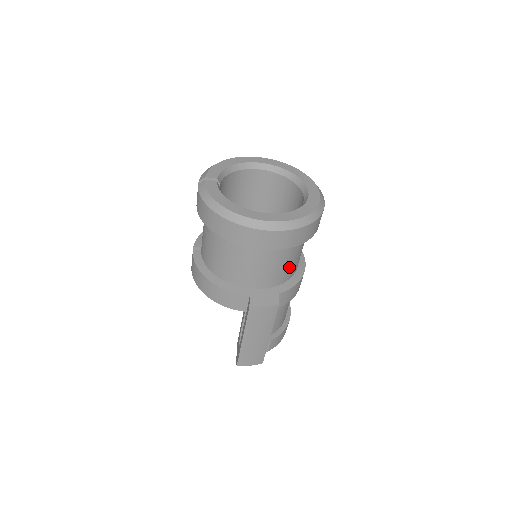
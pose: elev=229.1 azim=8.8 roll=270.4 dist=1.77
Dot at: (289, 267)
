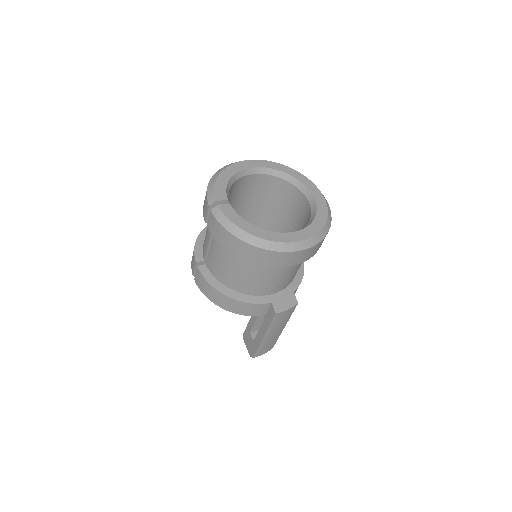
Dot at: occluded
